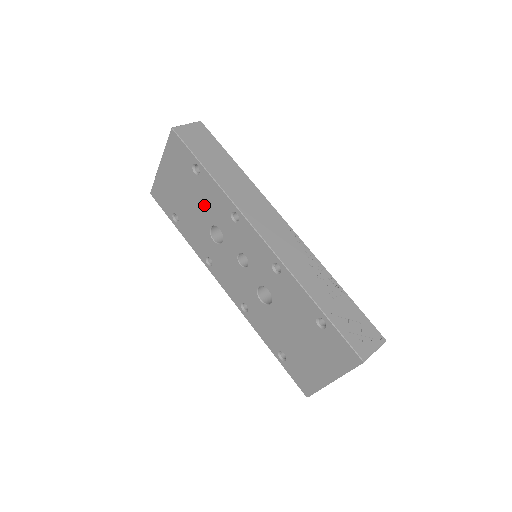
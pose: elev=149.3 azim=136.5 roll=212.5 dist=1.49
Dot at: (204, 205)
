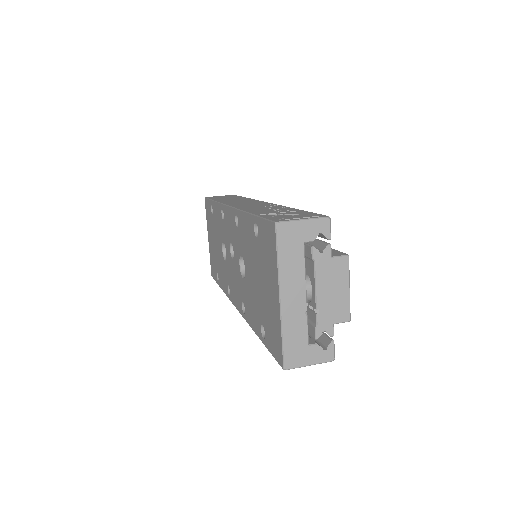
Dot at: (218, 234)
